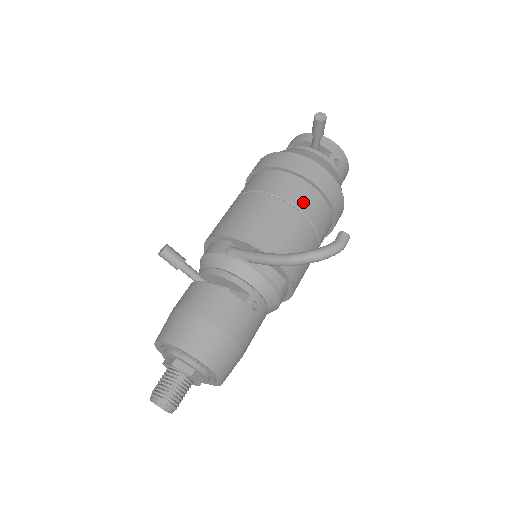
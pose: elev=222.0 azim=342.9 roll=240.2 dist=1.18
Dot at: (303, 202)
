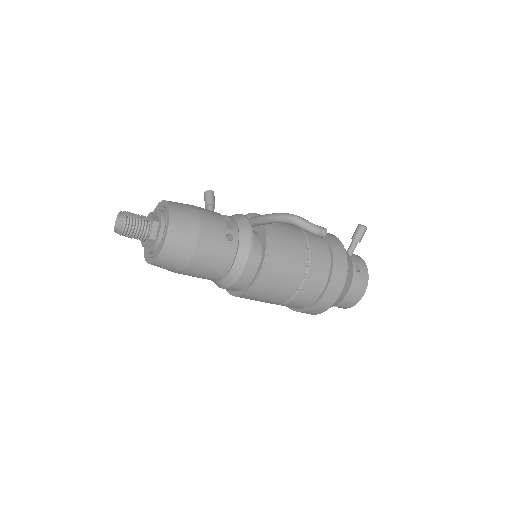
Dot at: (314, 241)
